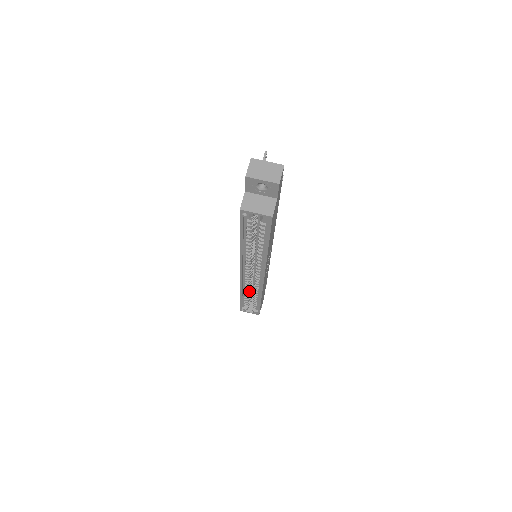
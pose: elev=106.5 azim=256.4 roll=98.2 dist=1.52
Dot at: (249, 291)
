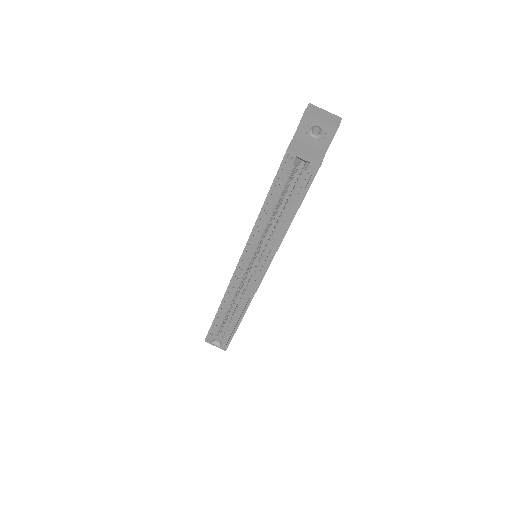
Dot at: (230, 307)
